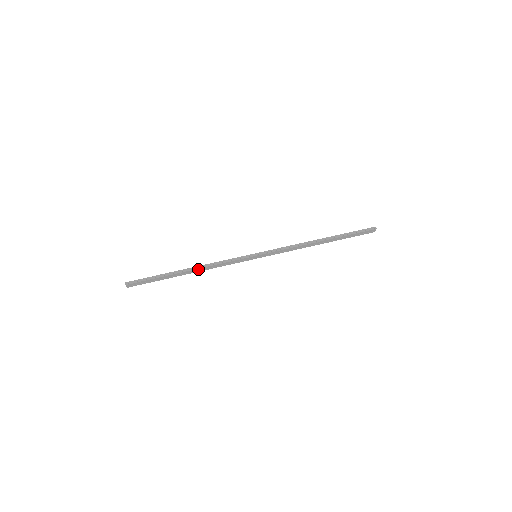
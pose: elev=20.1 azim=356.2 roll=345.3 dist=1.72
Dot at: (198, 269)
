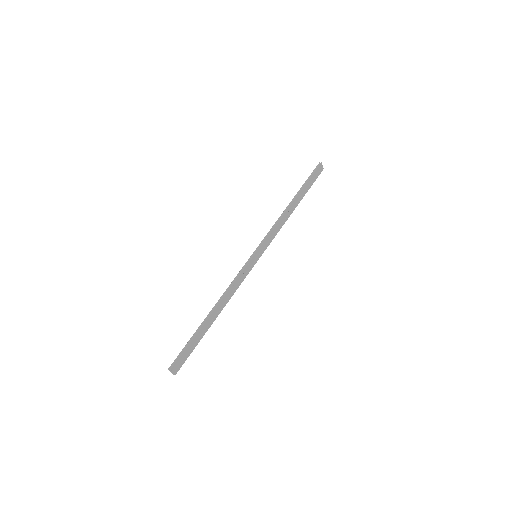
Dot at: (220, 304)
